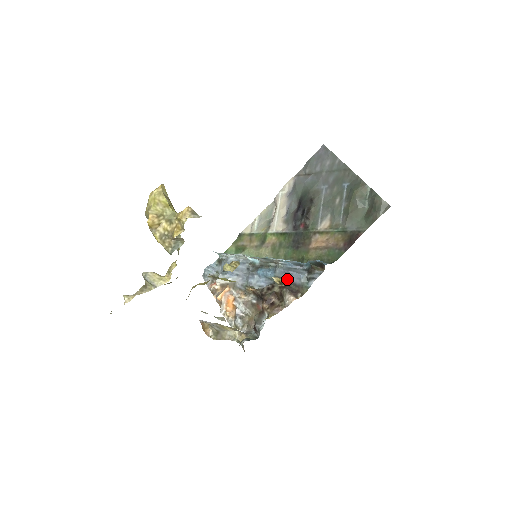
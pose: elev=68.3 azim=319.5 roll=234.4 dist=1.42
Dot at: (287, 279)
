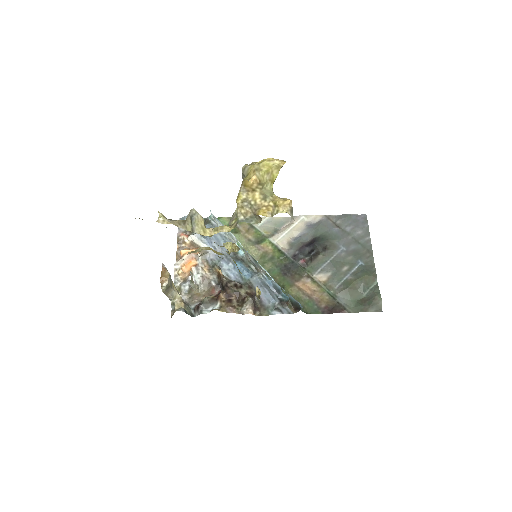
Dot at: occluded
